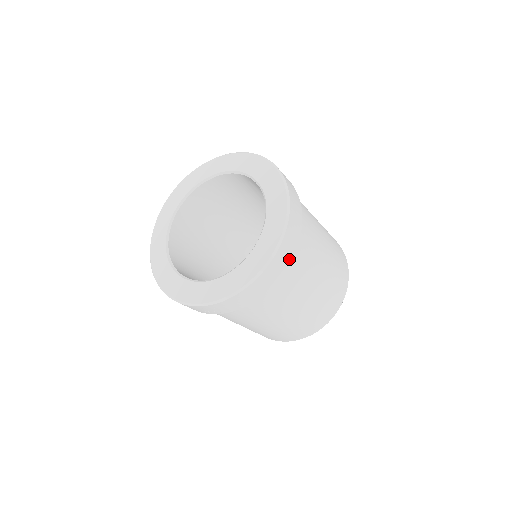
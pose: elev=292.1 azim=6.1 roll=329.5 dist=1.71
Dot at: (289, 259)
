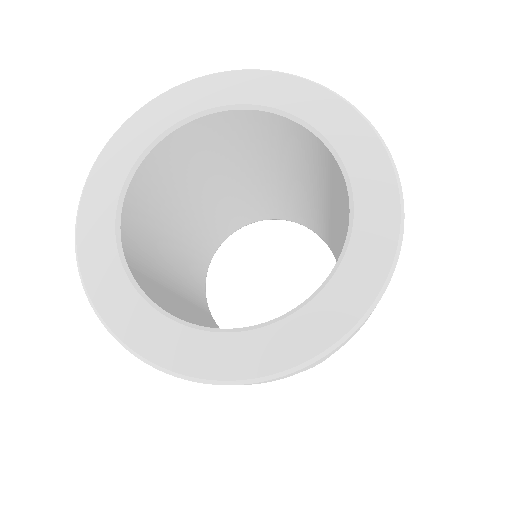
Dot at: occluded
